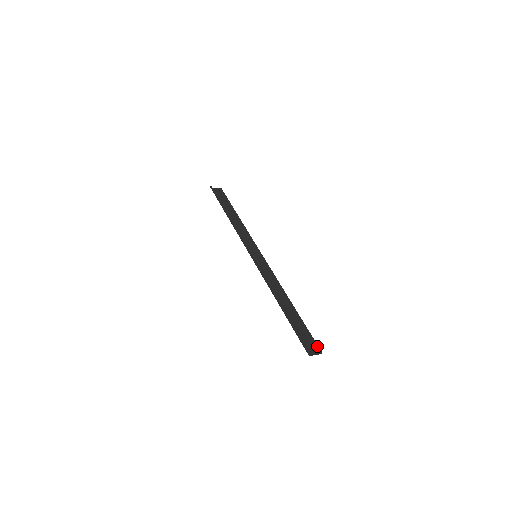
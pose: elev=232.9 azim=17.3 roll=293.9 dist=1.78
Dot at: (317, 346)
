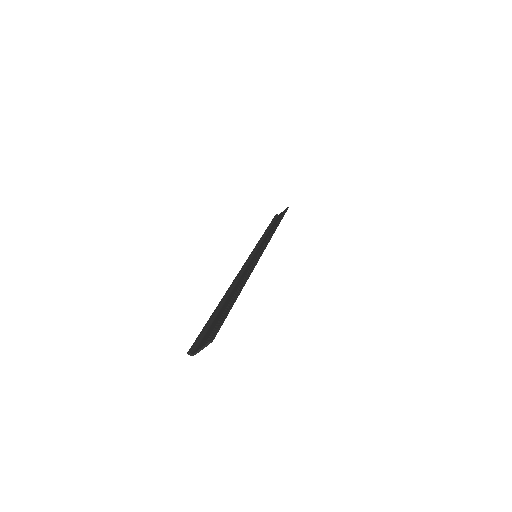
Dot at: (214, 333)
